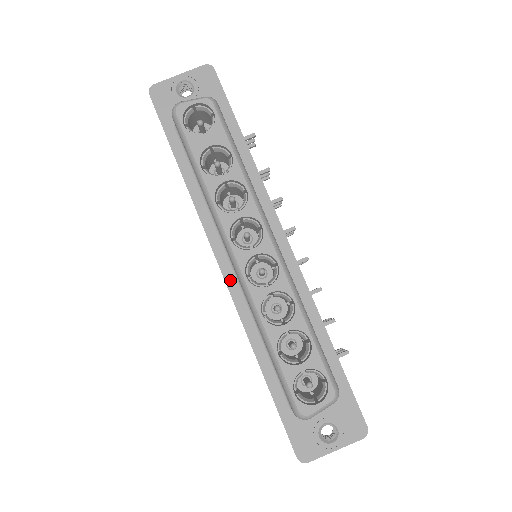
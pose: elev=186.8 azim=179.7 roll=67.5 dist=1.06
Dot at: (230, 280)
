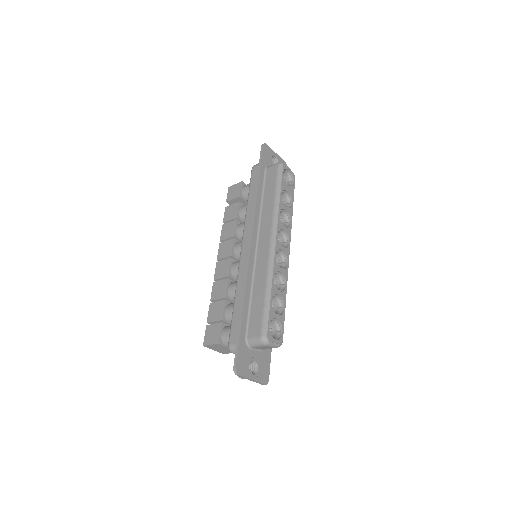
Dot at: (252, 252)
